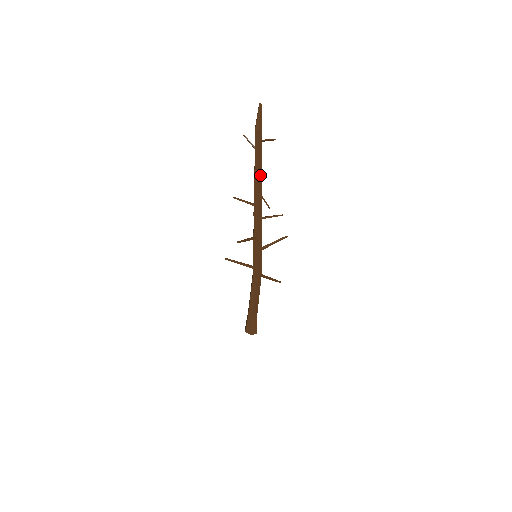
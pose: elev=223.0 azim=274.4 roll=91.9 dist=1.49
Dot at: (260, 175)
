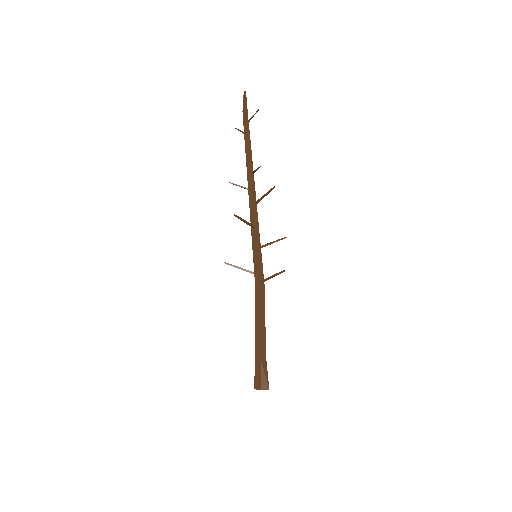
Dot at: (250, 154)
